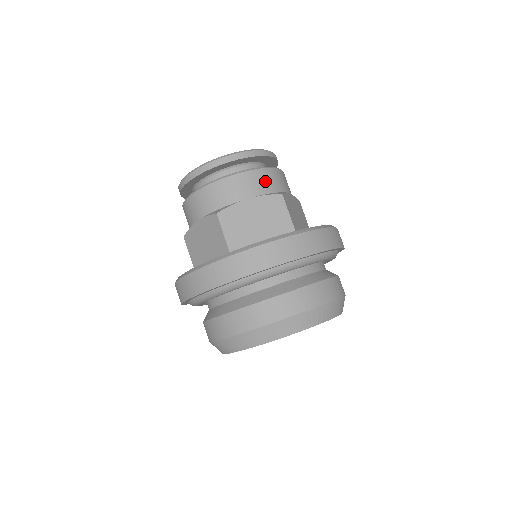
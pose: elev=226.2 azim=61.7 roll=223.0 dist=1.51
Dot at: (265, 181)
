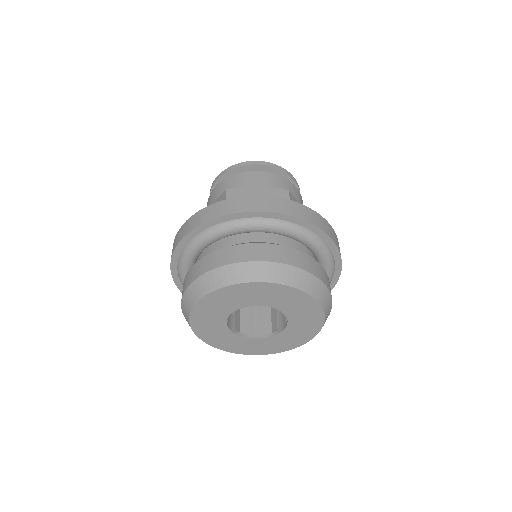
Dot at: (278, 182)
